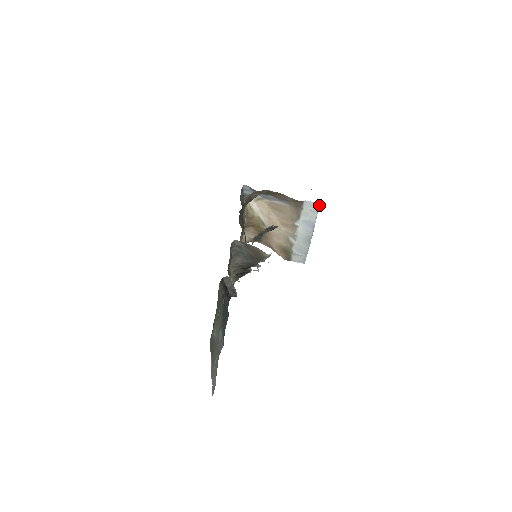
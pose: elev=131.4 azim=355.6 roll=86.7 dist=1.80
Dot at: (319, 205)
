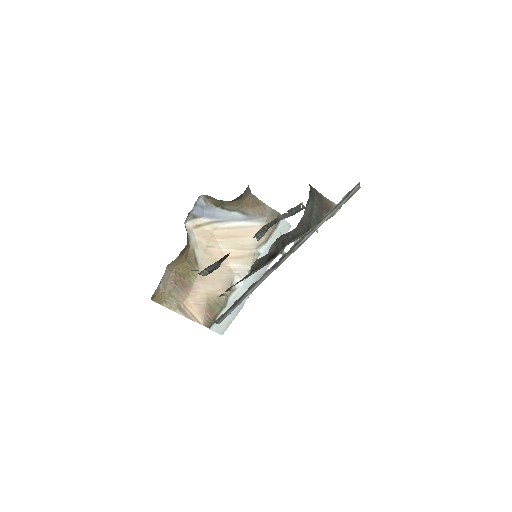
Dot at: (289, 228)
